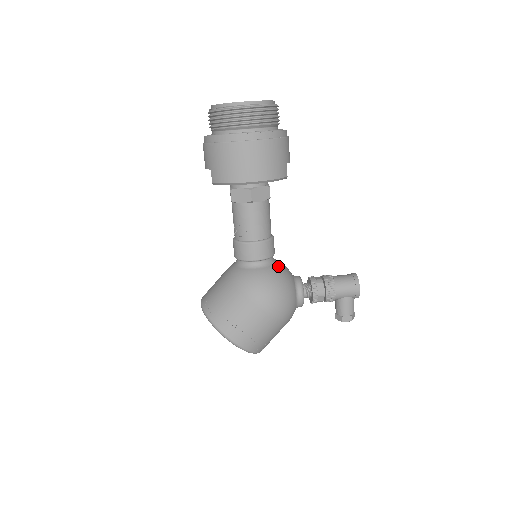
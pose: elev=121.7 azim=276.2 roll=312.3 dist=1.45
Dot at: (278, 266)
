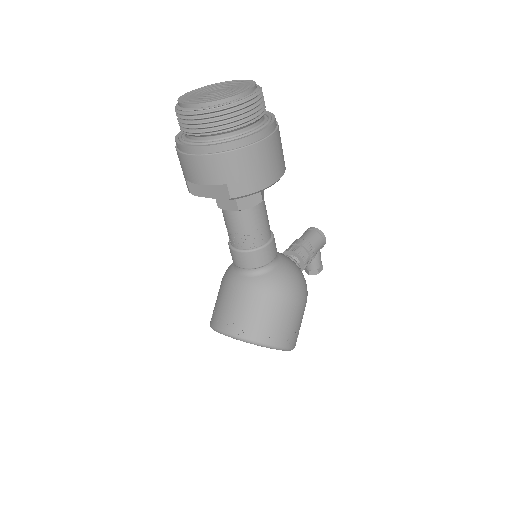
Dot at: (281, 254)
